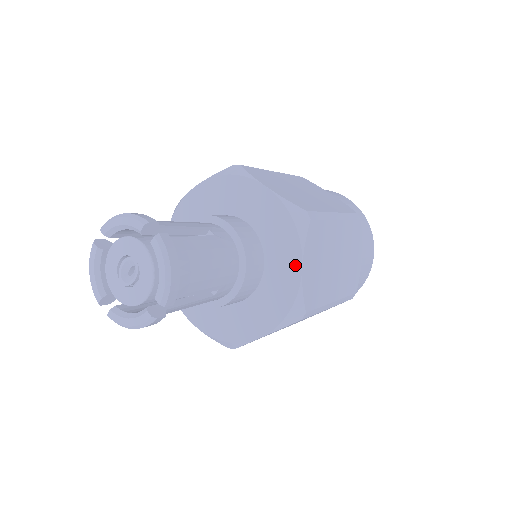
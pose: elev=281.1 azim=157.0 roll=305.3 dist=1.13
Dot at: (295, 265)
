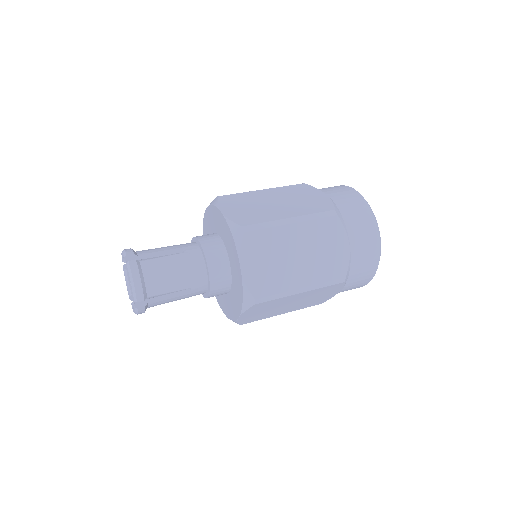
Dot at: (238, 266)
